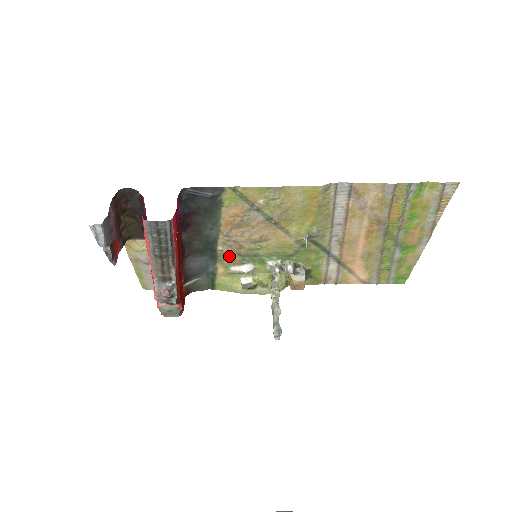
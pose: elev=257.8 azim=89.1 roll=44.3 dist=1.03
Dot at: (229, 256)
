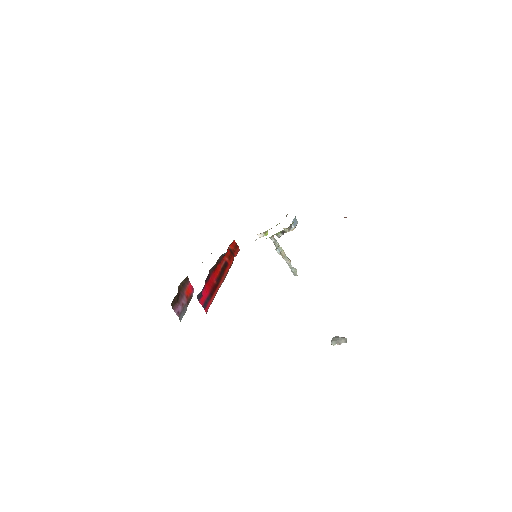
Dot at: occluded
